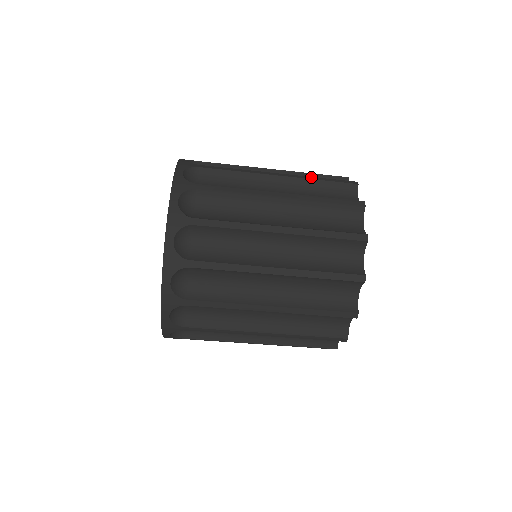
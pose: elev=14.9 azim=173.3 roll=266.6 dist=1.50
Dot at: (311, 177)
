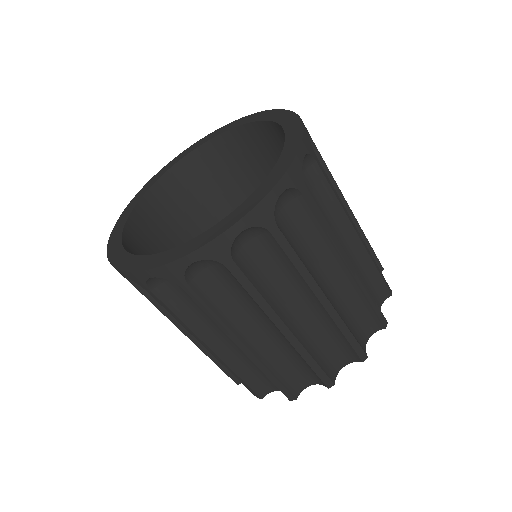
Dot at: (344, 326)
